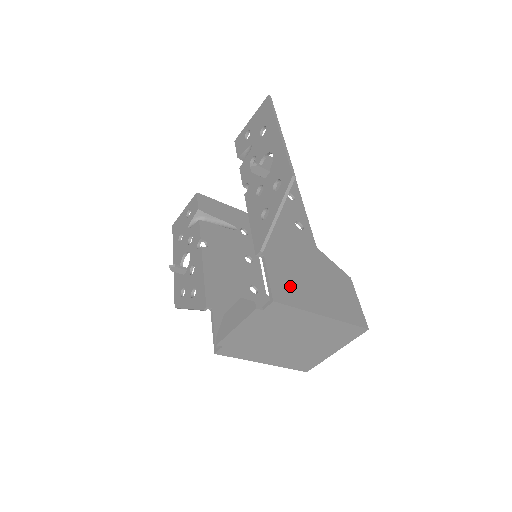
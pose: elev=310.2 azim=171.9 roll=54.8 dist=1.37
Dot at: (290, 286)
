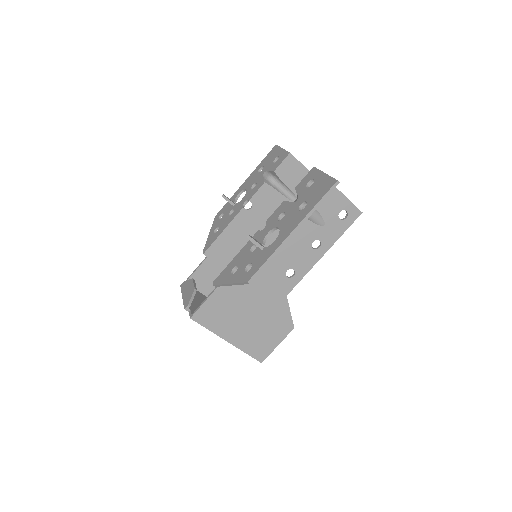
Dot at: (218, 314)
